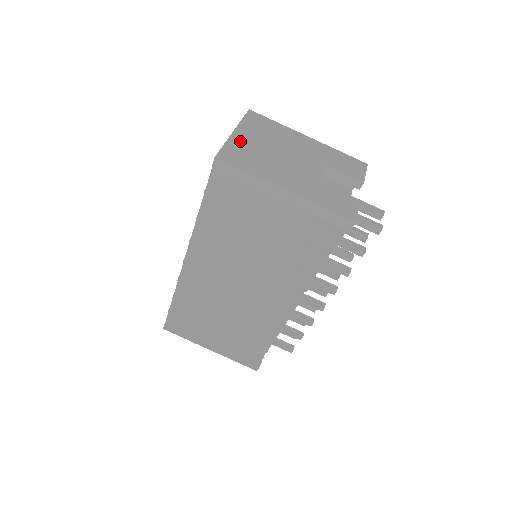
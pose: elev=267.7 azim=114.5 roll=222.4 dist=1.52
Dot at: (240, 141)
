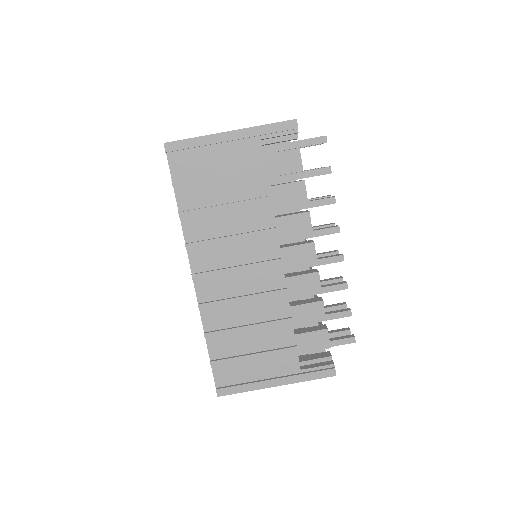
Dot at: occluded
